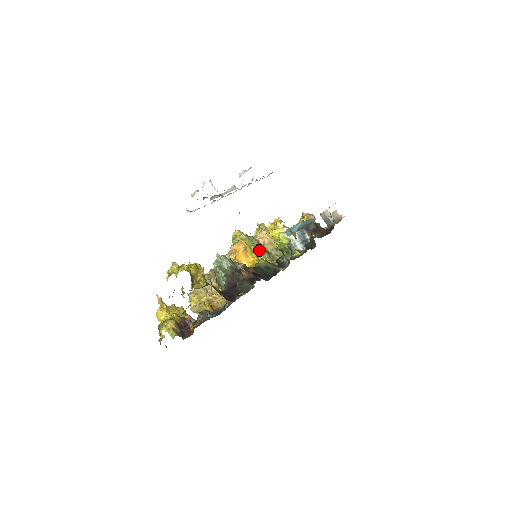
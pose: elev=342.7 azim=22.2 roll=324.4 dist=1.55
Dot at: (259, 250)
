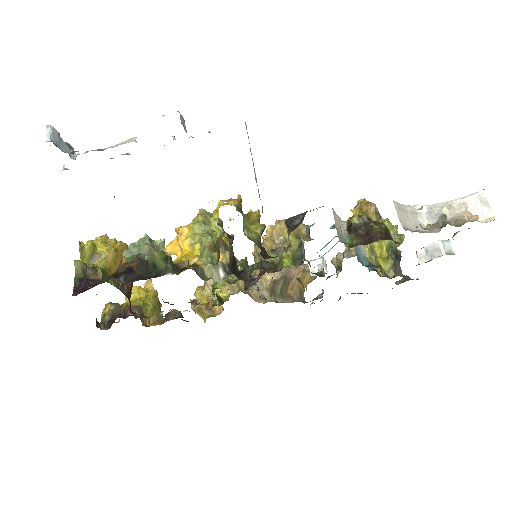
Dot at: (201, 242)
